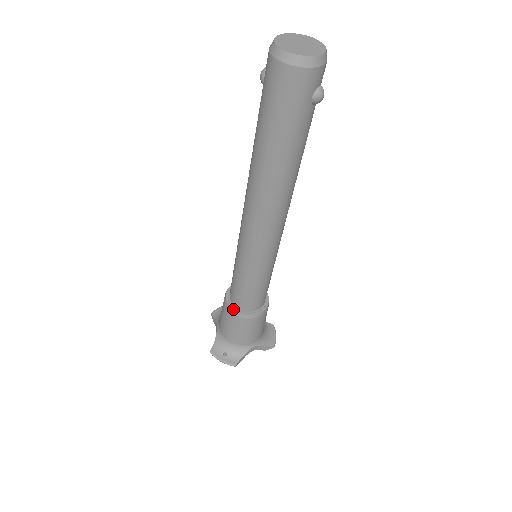
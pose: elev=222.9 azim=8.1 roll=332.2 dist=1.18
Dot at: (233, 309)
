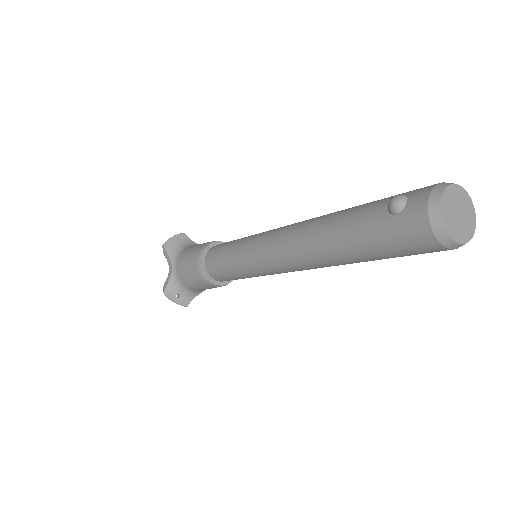
Dot at: (208, 279)
